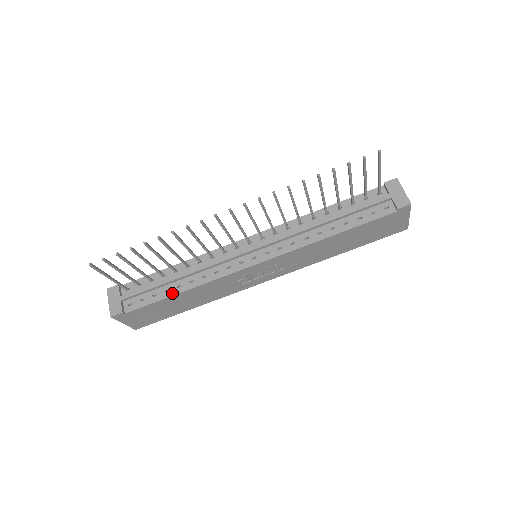
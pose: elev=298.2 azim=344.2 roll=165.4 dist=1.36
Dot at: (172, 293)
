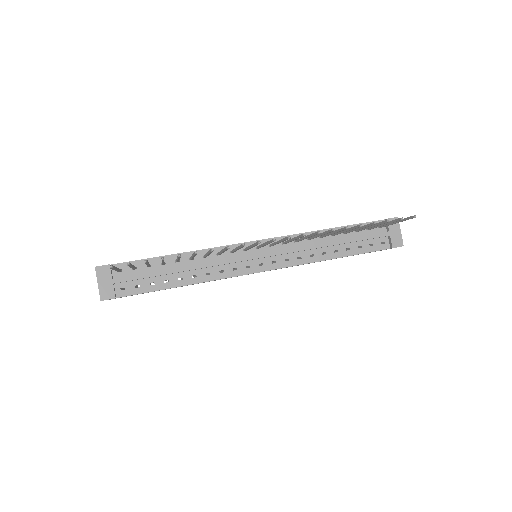
Dot at: (172, 285)
